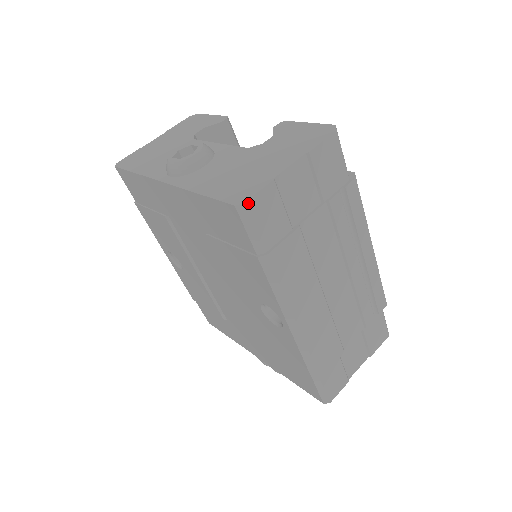
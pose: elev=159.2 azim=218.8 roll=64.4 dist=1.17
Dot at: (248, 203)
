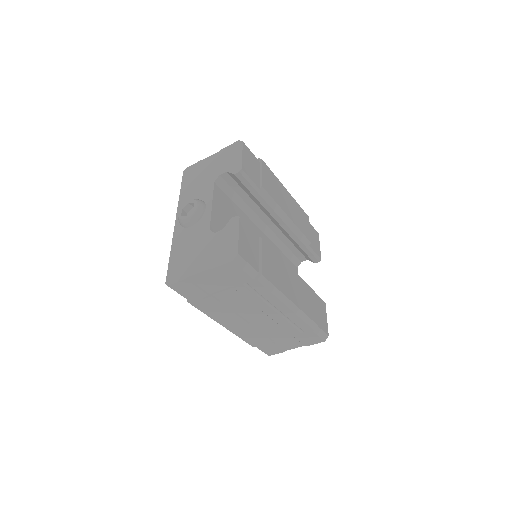
Dot at: (171, 286)
